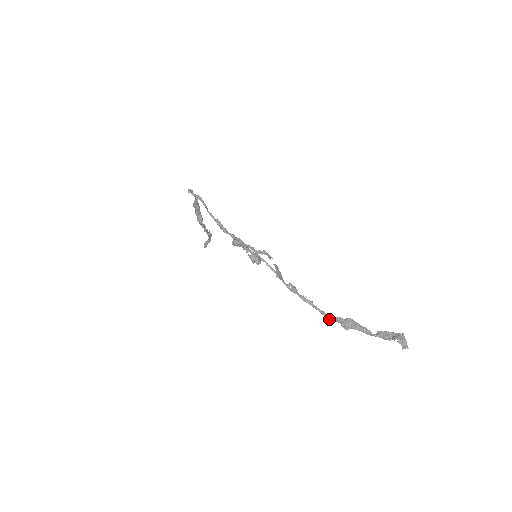
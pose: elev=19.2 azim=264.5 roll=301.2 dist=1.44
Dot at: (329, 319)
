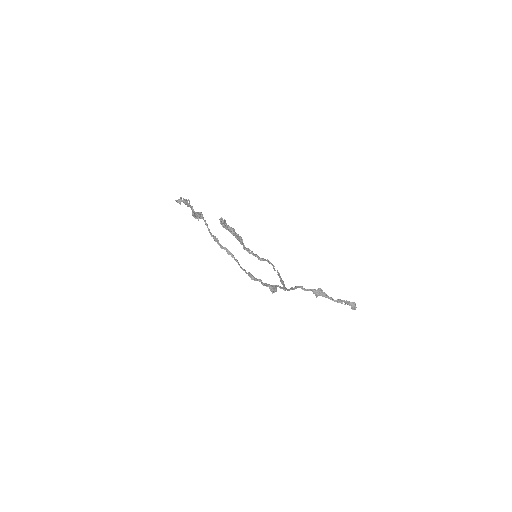
Dot at: occluded
